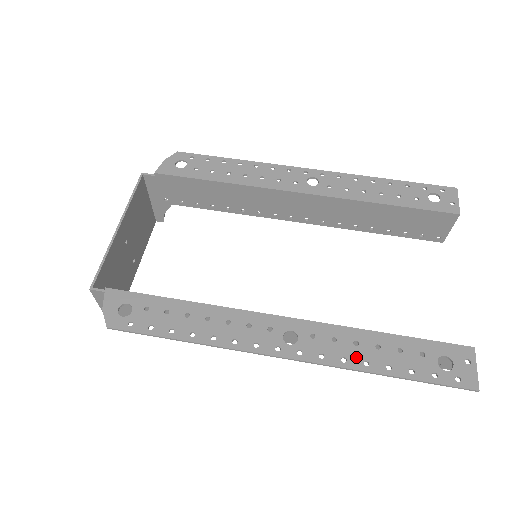
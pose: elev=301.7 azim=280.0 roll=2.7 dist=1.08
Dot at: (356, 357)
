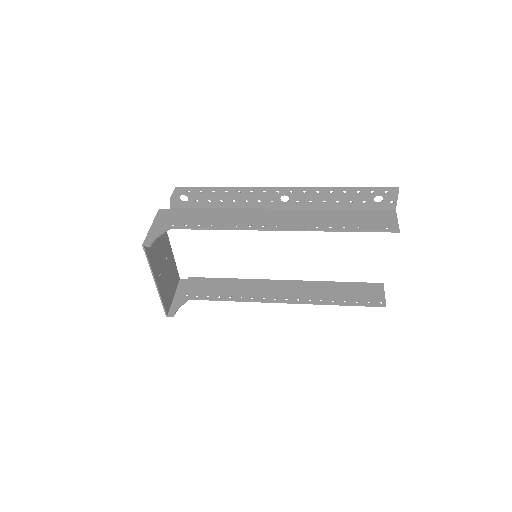
Dot at: (325, 194)
